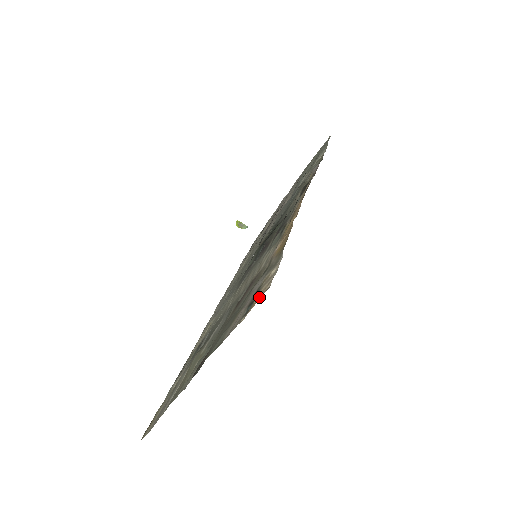
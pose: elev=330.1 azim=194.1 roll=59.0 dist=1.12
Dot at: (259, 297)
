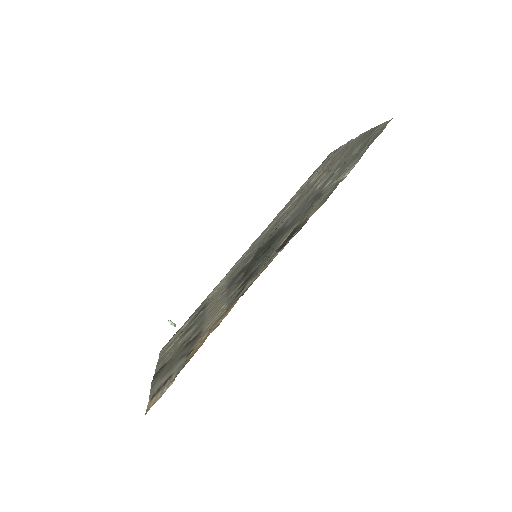
Dot at: (152, 402)
